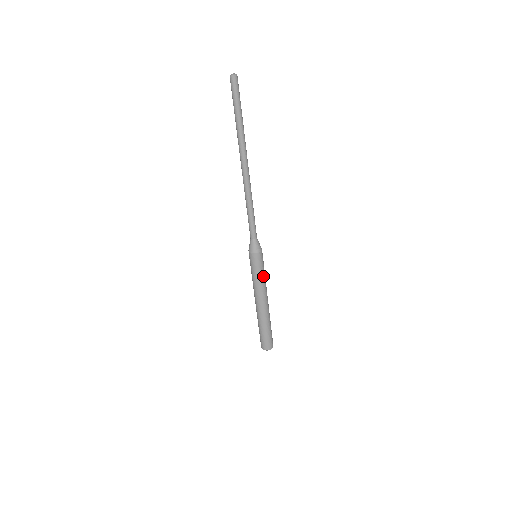
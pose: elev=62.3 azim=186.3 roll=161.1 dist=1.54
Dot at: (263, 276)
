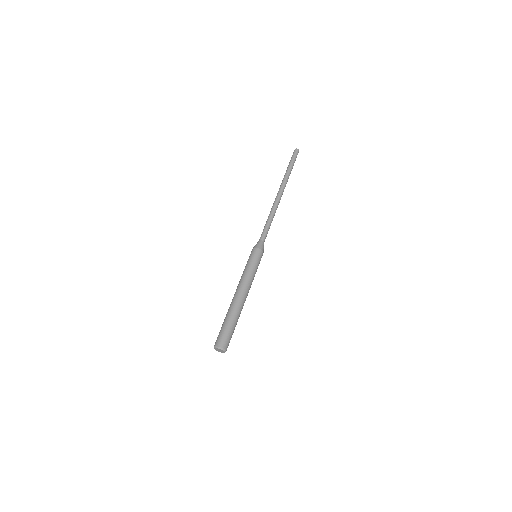
Dot at: occluded
